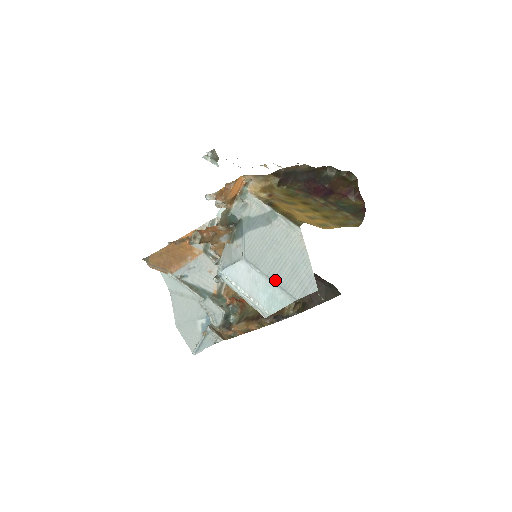
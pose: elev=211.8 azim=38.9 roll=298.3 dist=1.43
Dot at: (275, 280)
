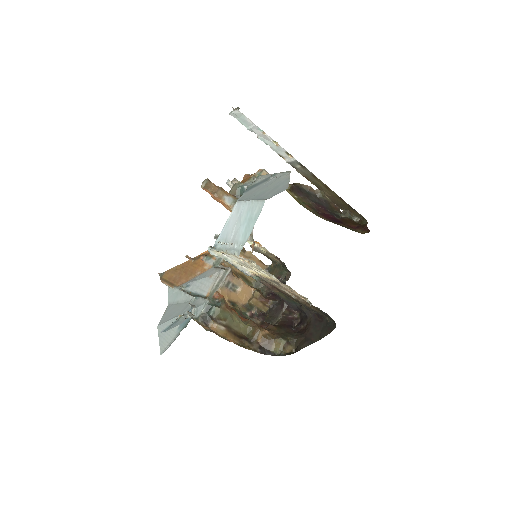
Dot at: (255, 199)
